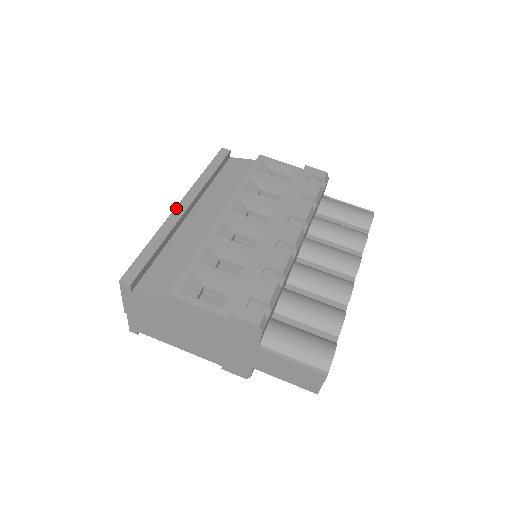
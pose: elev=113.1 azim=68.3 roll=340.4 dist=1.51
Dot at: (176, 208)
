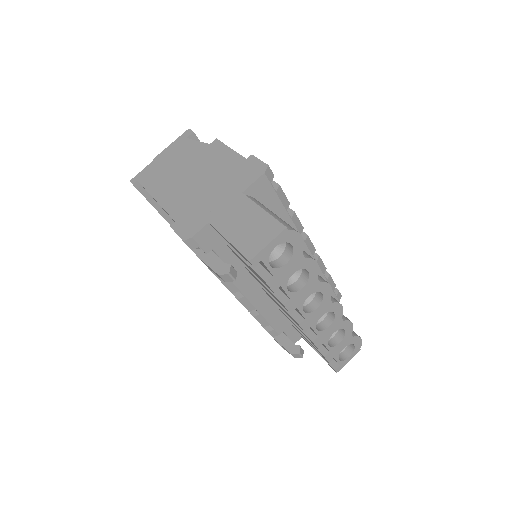
Dot at: occluded
